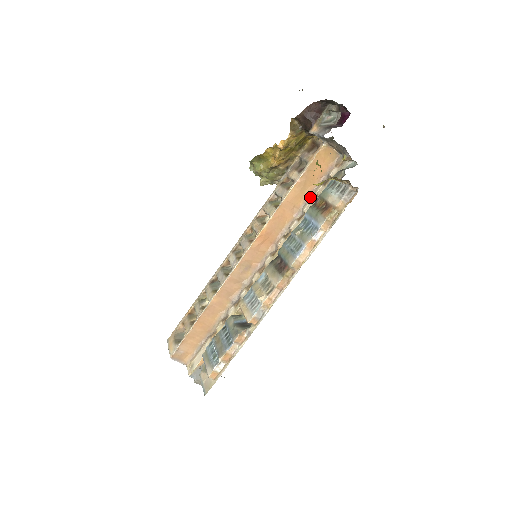
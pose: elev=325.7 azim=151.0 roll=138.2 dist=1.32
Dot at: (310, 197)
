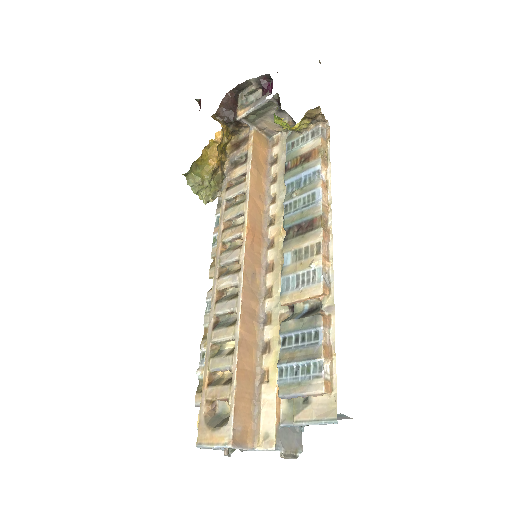
Dot at: (268, 181)
